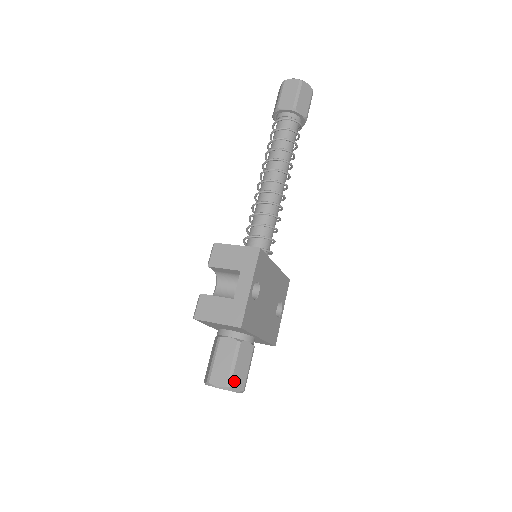
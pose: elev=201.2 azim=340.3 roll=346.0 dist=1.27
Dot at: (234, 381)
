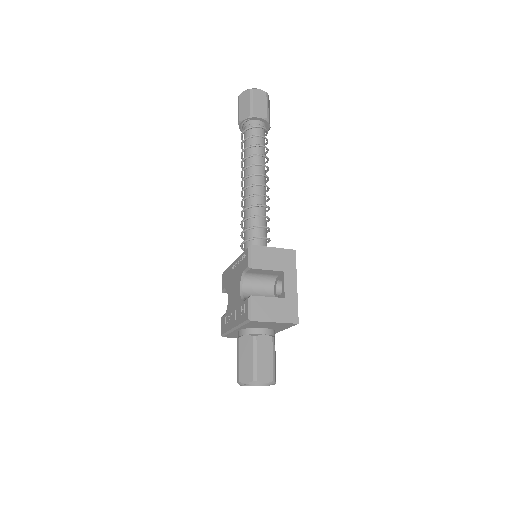
Dot at: (275, 374)
